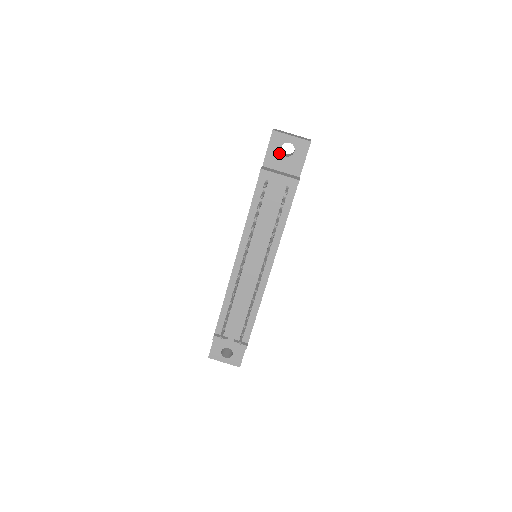
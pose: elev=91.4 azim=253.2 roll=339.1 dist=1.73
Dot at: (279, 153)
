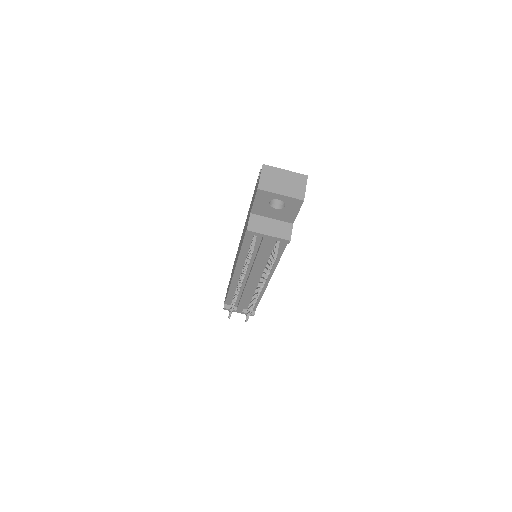
Dot at: (268, 206)
